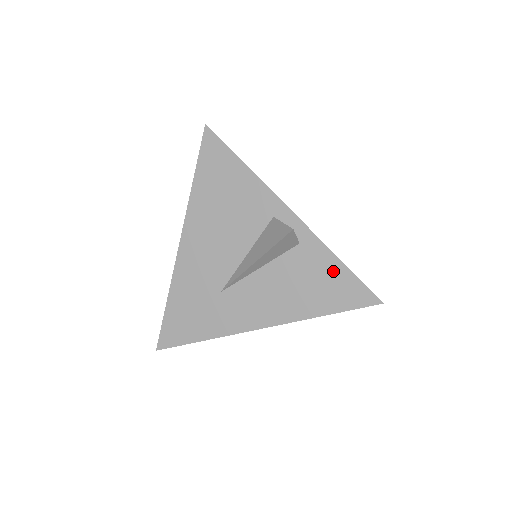
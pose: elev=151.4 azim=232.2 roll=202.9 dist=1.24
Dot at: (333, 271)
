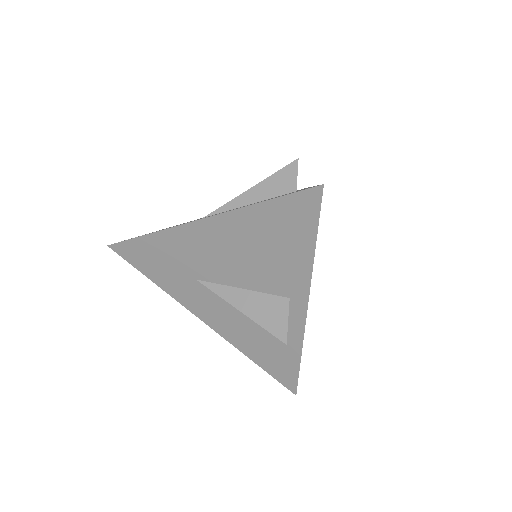
Dot at: occluded
